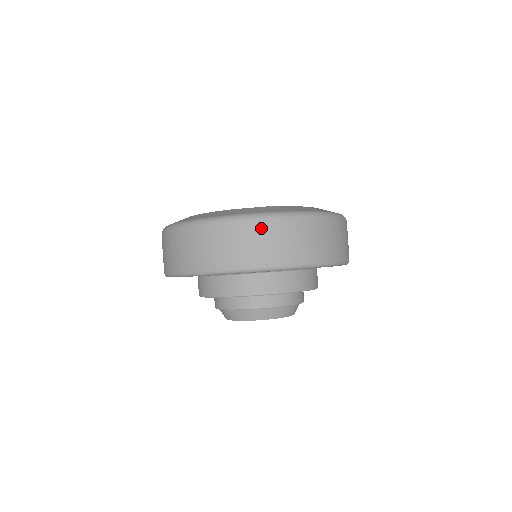
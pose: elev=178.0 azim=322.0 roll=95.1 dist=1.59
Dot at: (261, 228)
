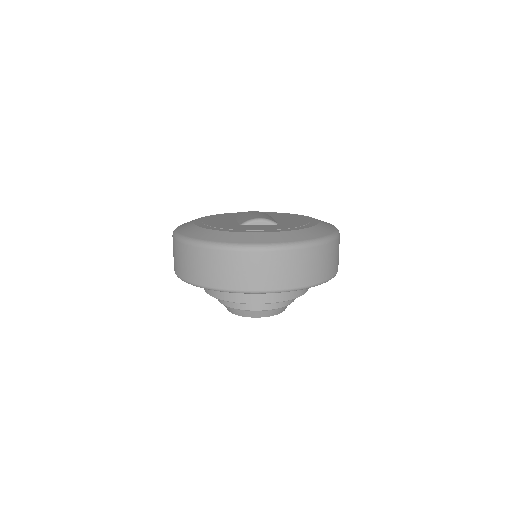
Dot at: (193, 253)
